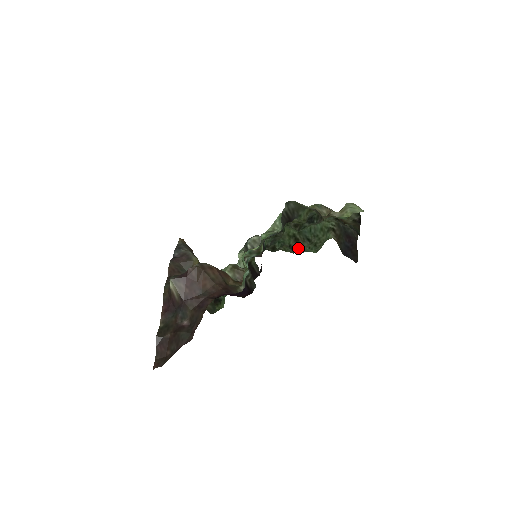
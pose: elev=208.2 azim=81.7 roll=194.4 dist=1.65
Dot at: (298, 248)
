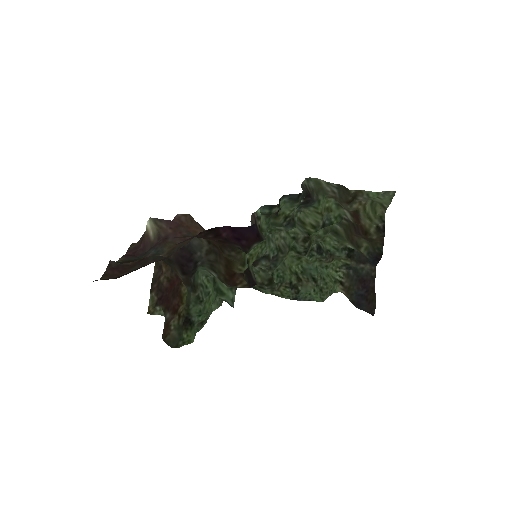
Dot at: (300, 291)
